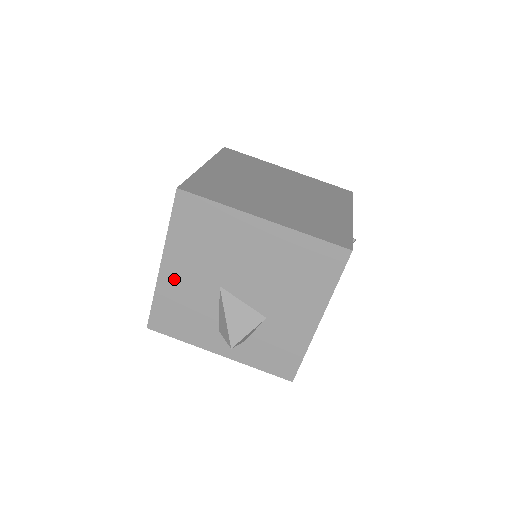
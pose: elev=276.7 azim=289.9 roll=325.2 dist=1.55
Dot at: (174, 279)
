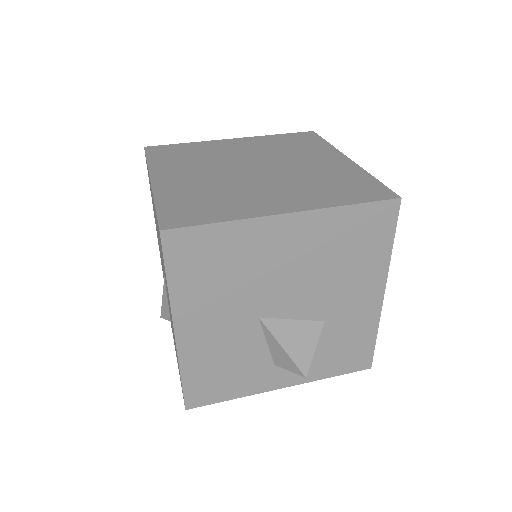
Dot at: (199, 340)
